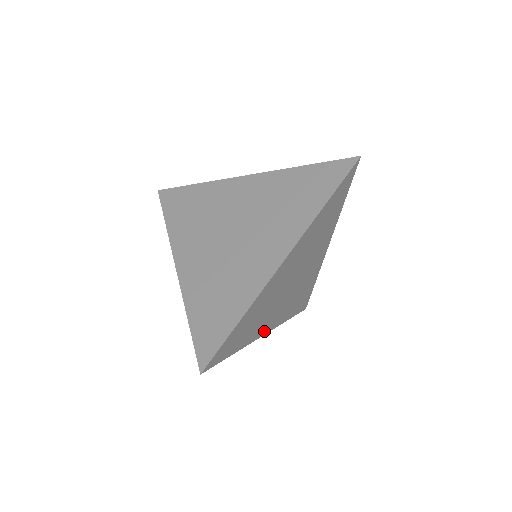
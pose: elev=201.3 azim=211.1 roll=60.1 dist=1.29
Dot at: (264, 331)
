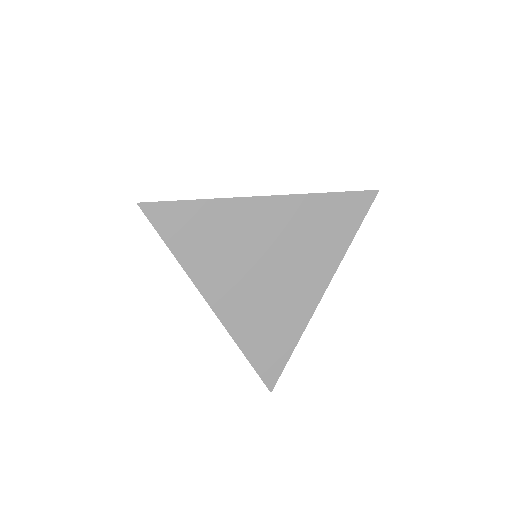
Dot at: occluded
